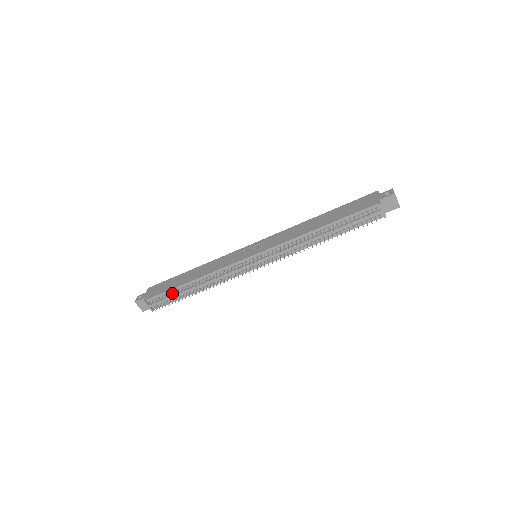
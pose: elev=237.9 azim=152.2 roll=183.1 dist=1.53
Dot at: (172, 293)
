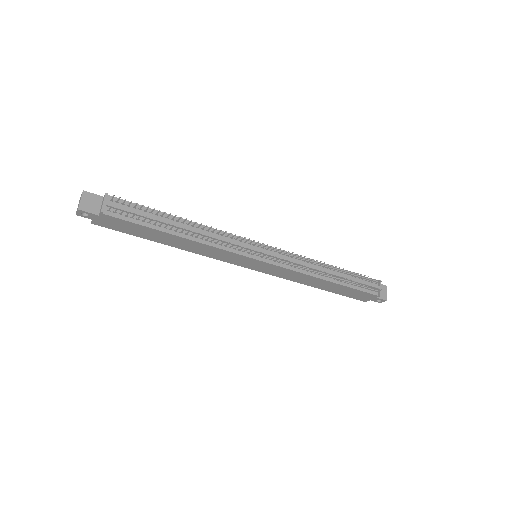
Dot at: (152, 211)
